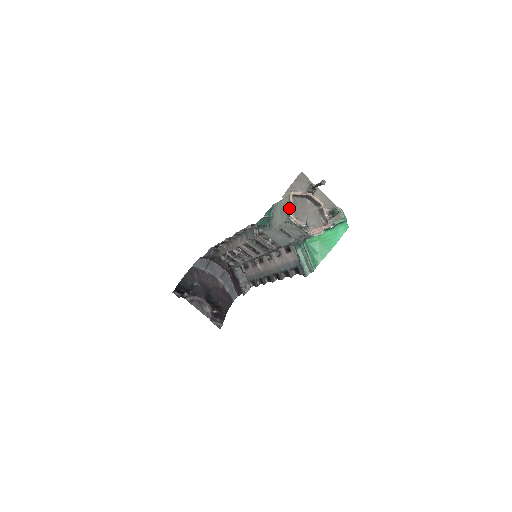
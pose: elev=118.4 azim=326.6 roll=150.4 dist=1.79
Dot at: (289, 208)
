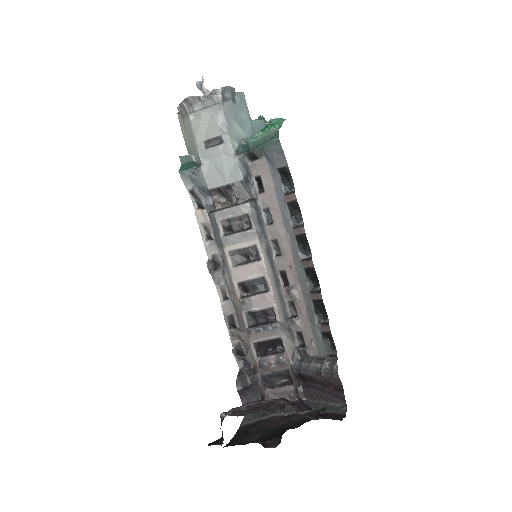
Dot at: (179, 107)
